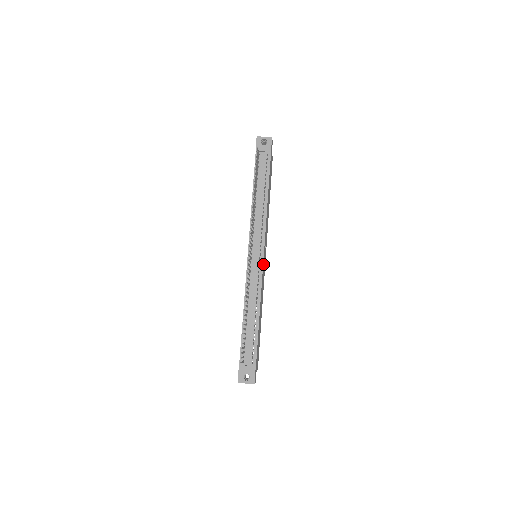
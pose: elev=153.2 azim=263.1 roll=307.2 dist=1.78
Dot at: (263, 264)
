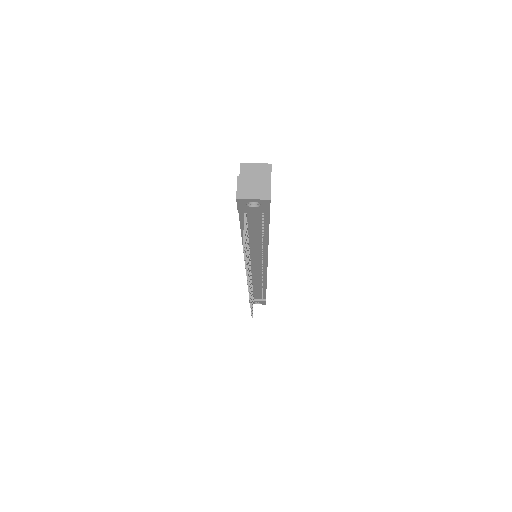
Dot at: occluded
